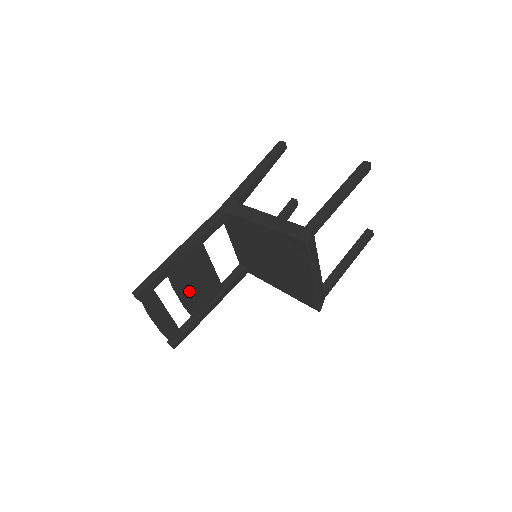
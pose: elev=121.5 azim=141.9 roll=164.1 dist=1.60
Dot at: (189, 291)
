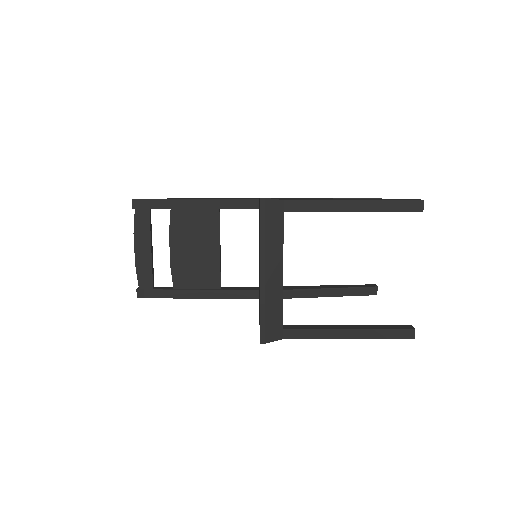
Dot at: (182, 248)
